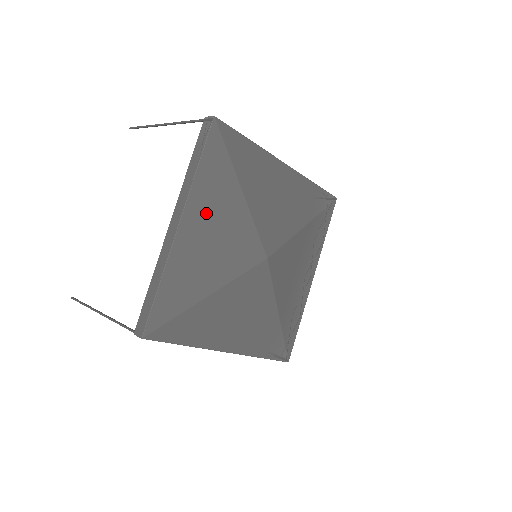
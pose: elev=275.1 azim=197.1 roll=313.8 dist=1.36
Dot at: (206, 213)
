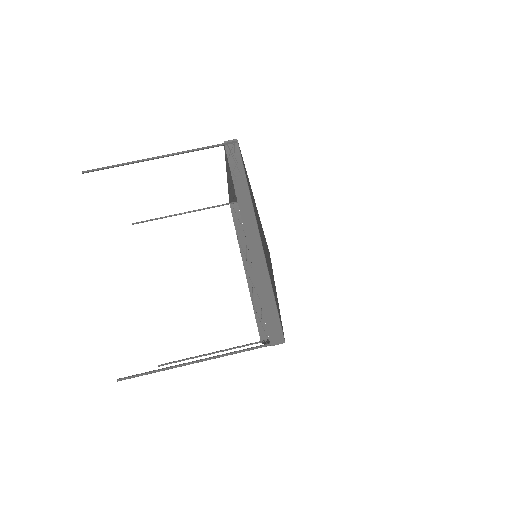
Dot at: (258, 223)
